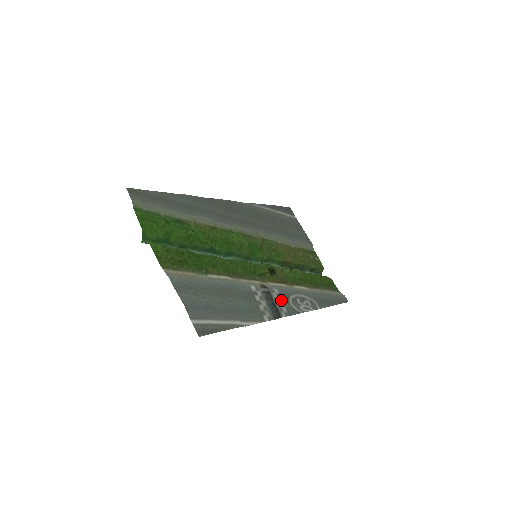
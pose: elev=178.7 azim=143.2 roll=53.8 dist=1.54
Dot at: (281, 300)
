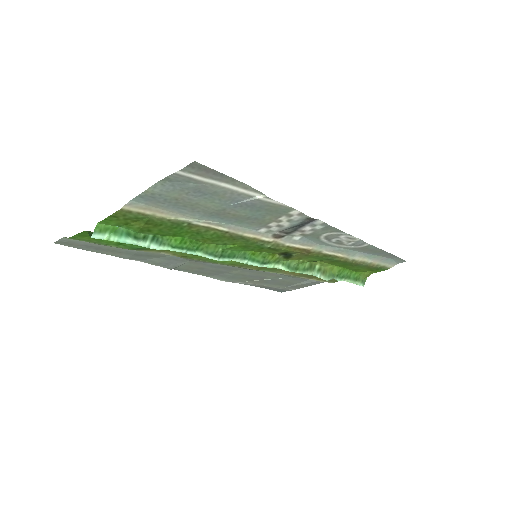
Dot at: (309, 233)
